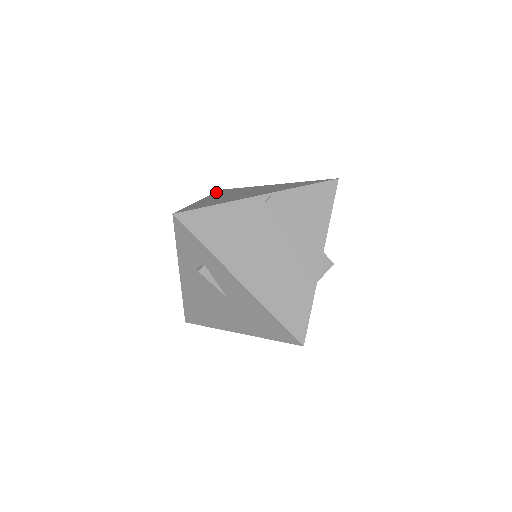
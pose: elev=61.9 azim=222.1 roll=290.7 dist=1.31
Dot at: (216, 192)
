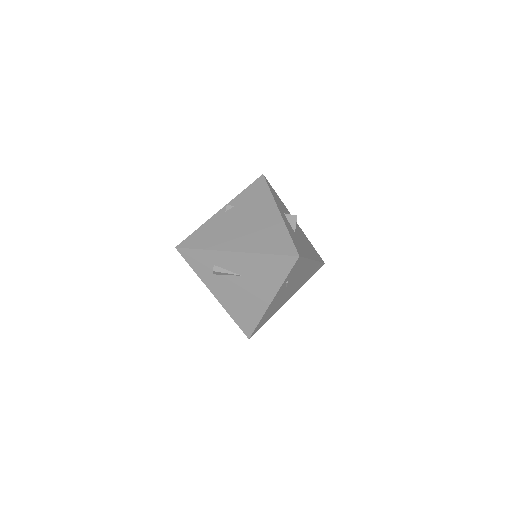
Dot at: occluded
